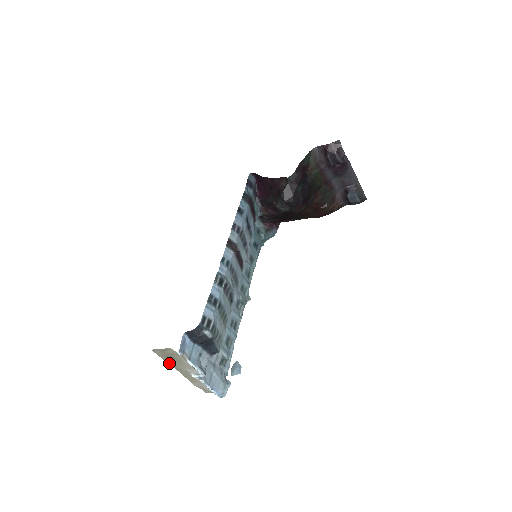
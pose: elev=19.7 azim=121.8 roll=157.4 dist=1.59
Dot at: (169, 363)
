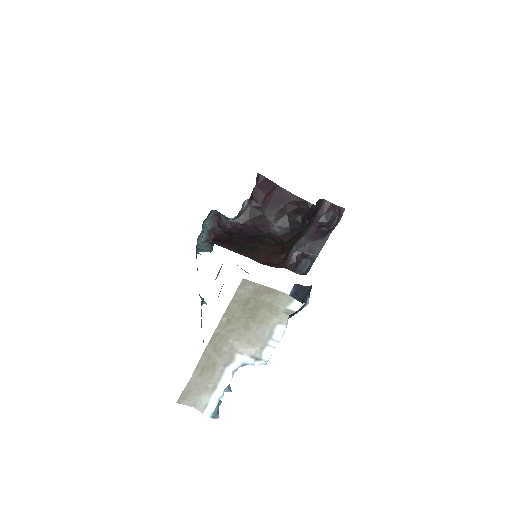
Dot at: (223, 318)
